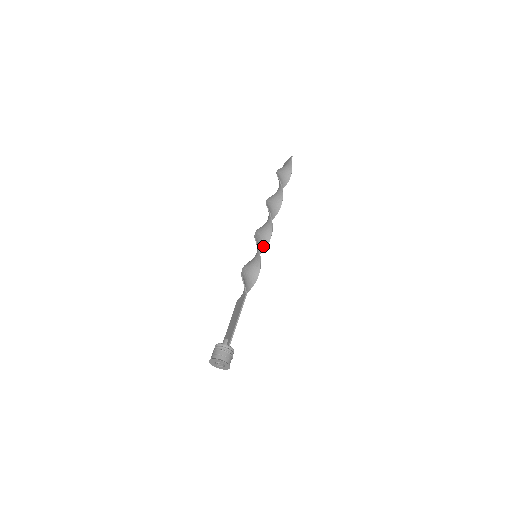
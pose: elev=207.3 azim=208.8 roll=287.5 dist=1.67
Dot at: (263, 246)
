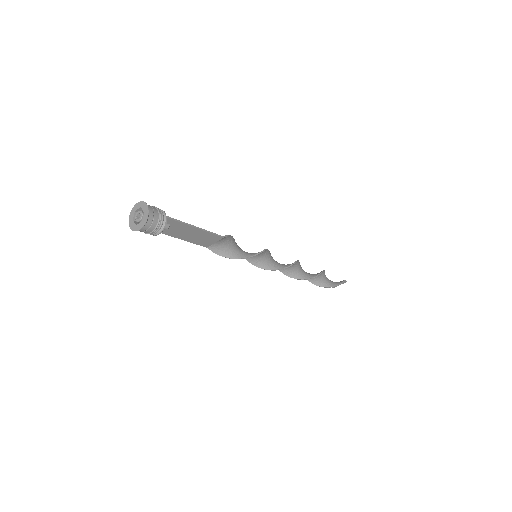
Dot at: (268, 265)
